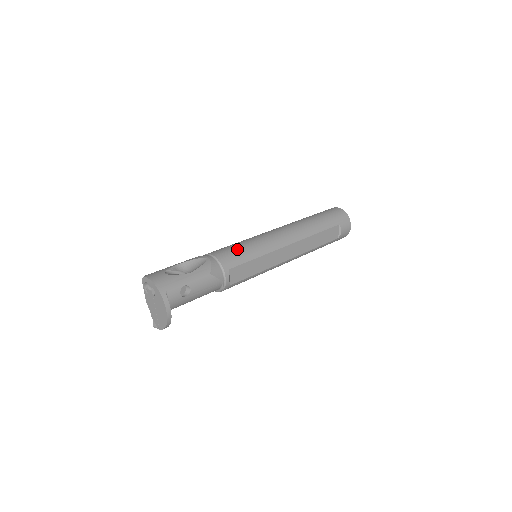
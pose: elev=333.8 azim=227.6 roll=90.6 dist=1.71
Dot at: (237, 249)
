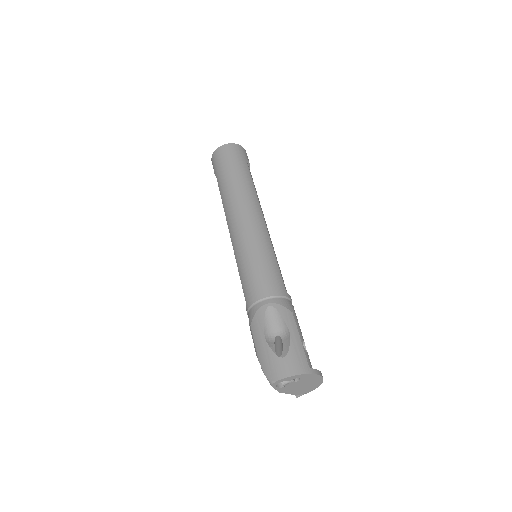
Dot at: (264, 270)
